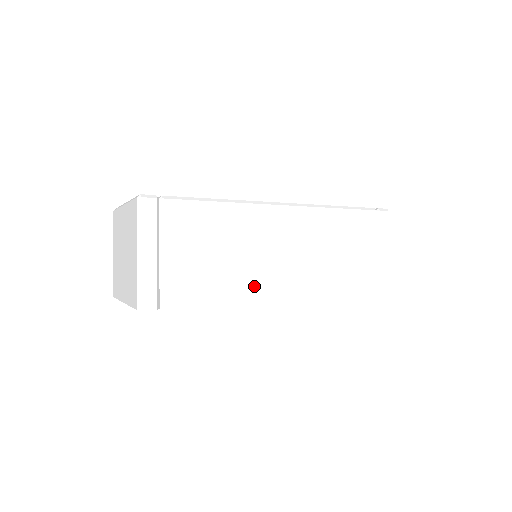
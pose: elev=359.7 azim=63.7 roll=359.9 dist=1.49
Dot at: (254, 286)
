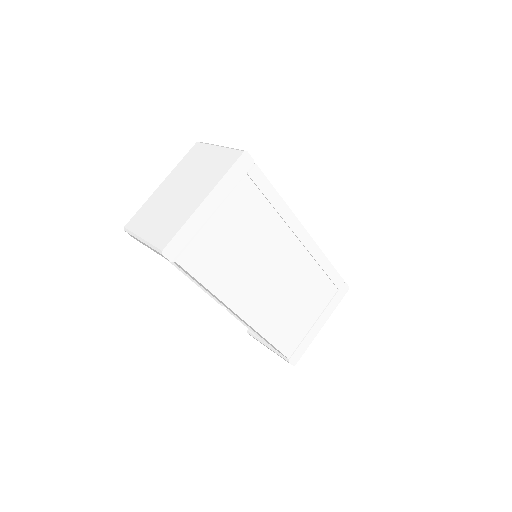
Dot at: occluded
